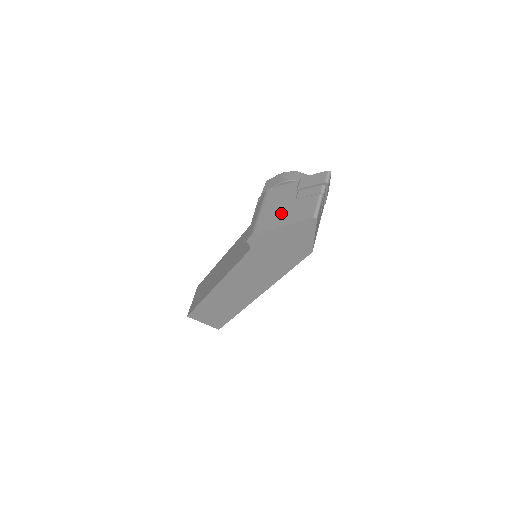
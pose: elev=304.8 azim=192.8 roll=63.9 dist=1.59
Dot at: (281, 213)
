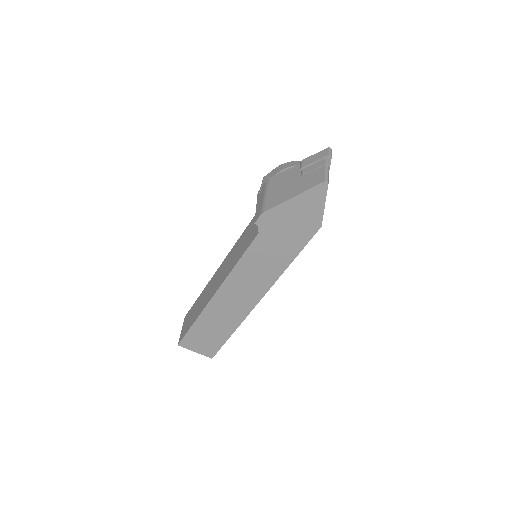
Dot at: (289, 189)
